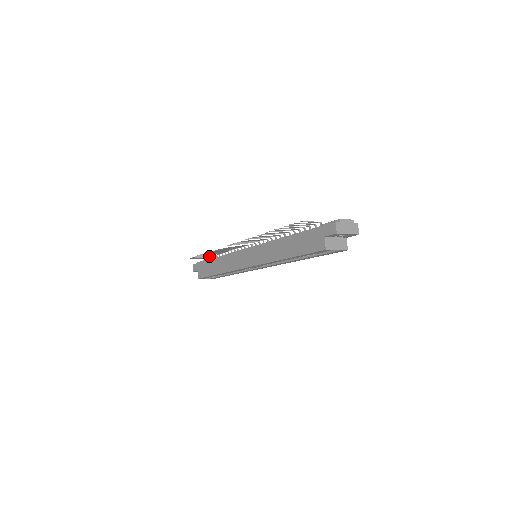
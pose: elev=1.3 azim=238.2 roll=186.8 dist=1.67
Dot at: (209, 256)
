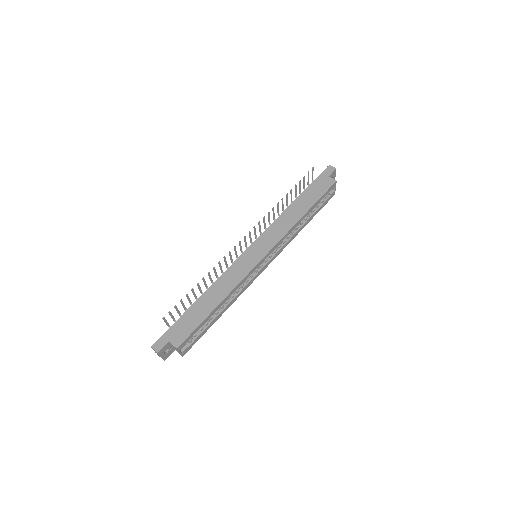
Dot at: (180, 313)
